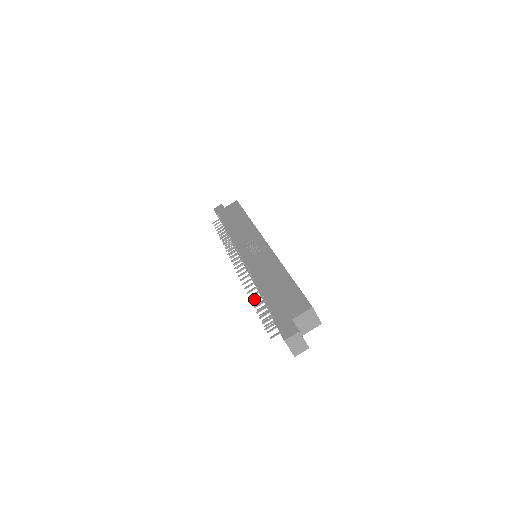
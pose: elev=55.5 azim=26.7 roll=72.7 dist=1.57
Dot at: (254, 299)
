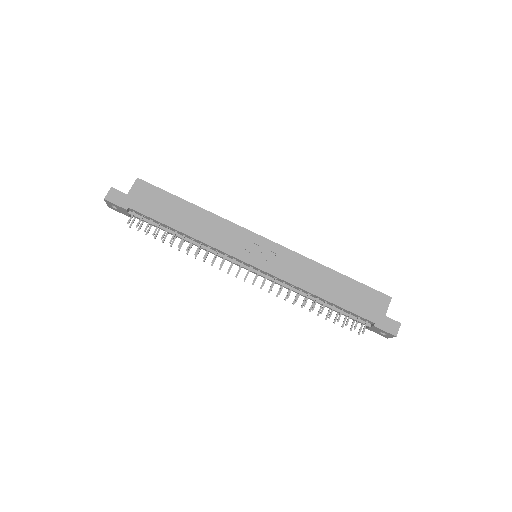
Dot at: occluded
